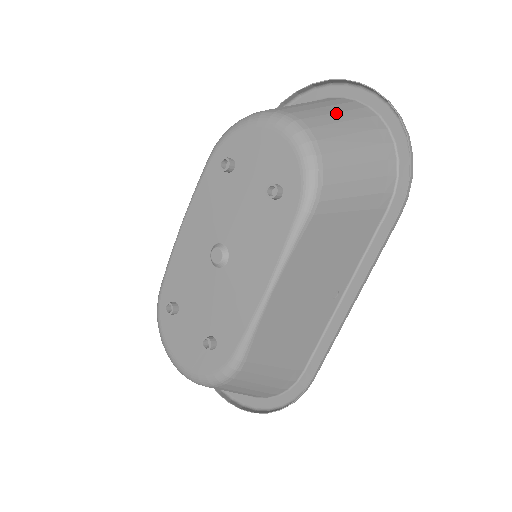
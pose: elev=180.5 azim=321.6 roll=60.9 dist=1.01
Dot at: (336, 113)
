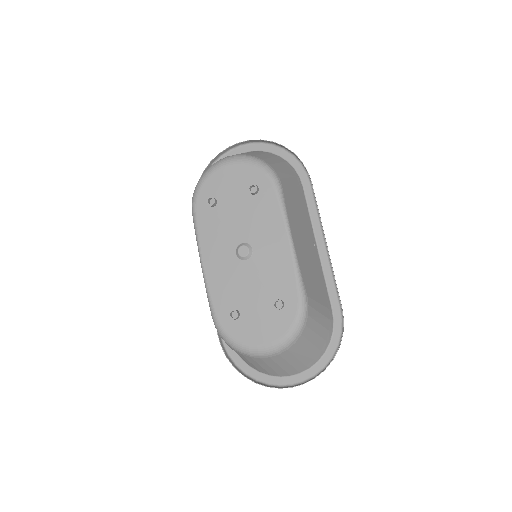
Dot at: occluded
